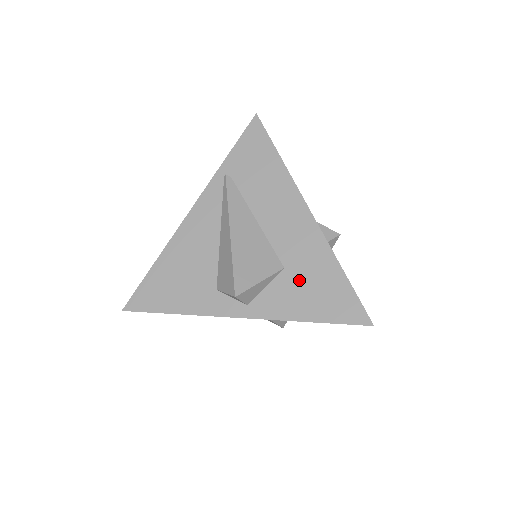
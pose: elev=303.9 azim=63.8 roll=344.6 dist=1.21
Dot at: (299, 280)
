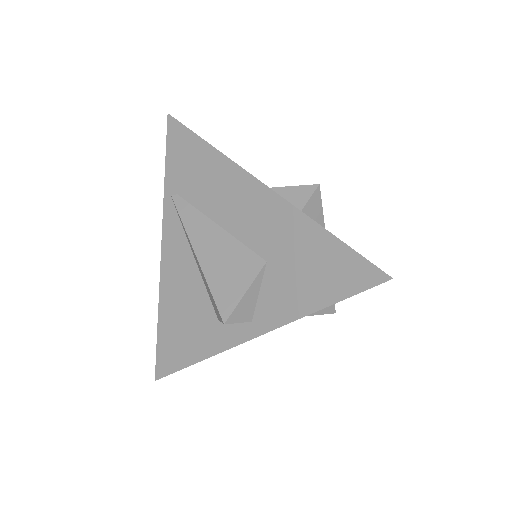
Dot at: (287, 267)
